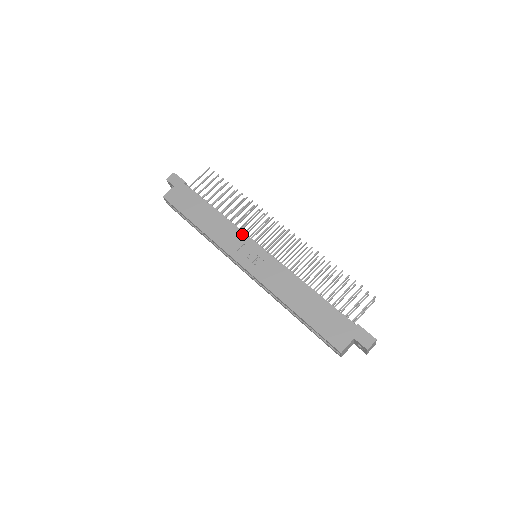
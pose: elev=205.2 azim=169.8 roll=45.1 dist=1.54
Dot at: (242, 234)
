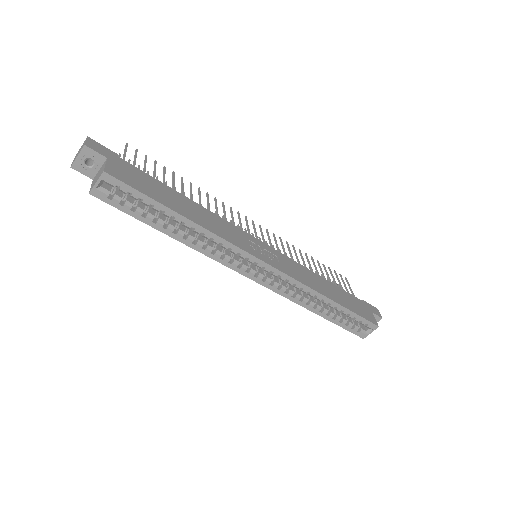
Dot at: (238, 228)
